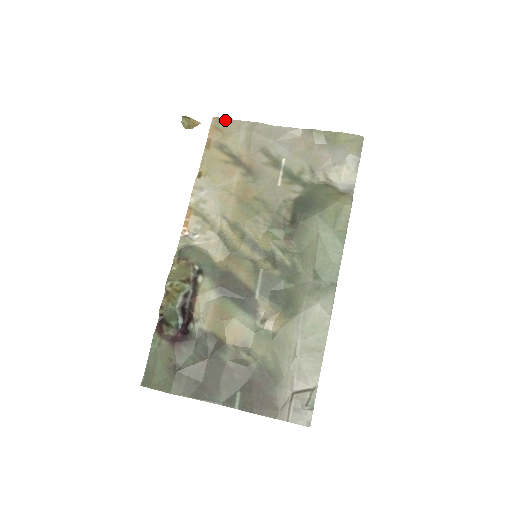
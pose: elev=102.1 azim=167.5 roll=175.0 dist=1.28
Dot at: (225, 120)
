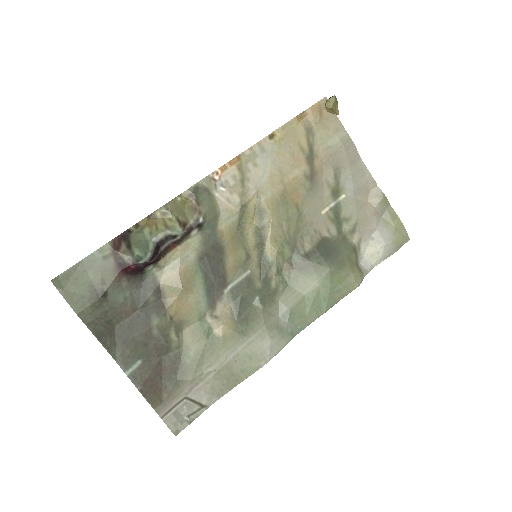
Dot at: occluded
